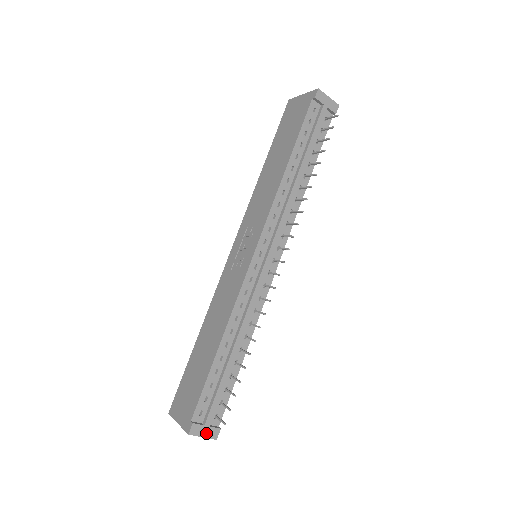
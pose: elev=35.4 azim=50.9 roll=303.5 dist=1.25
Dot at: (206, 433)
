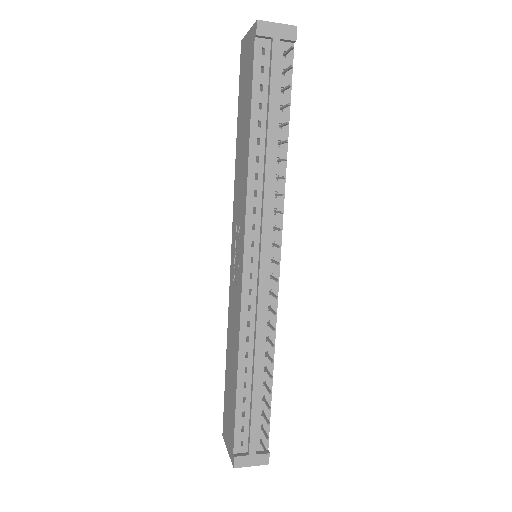
Dot at: (254, 461)
